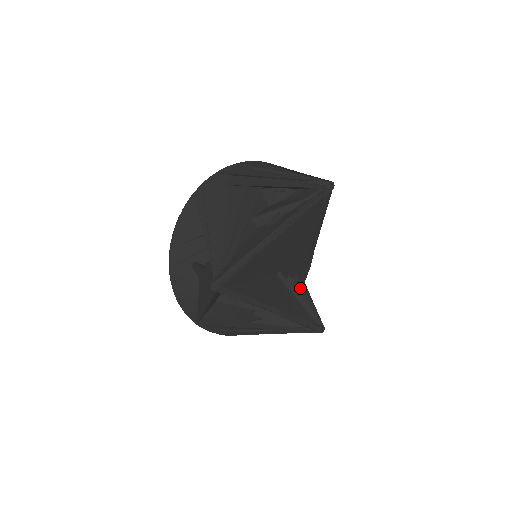
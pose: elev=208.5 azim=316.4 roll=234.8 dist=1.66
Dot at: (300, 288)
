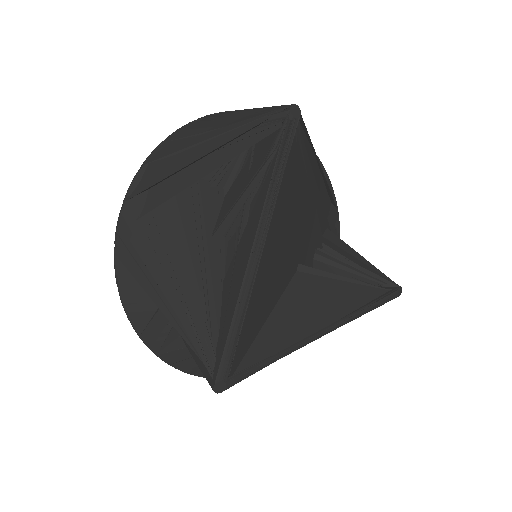
Dot at: (338, 252)
